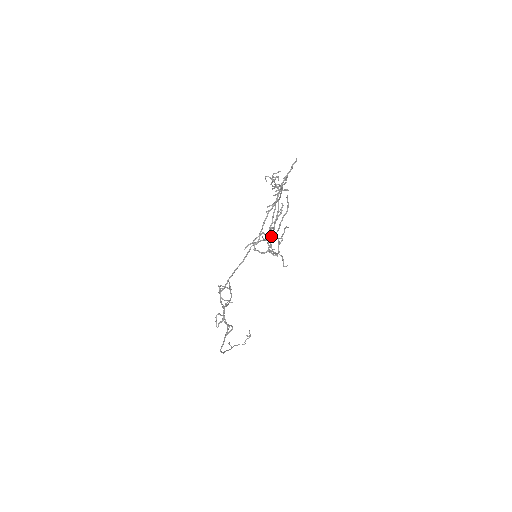
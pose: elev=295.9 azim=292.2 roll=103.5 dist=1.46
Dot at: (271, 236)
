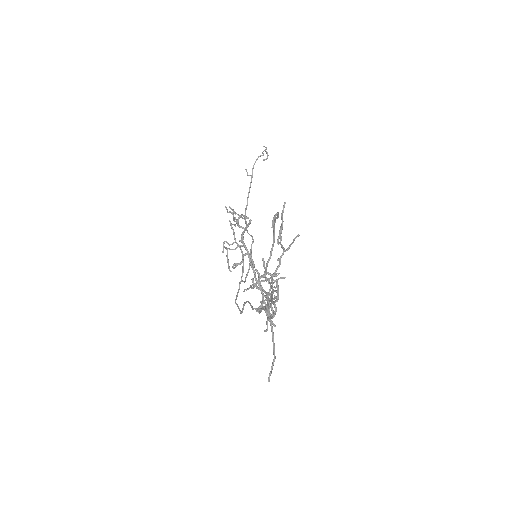
Dot at: occluded
